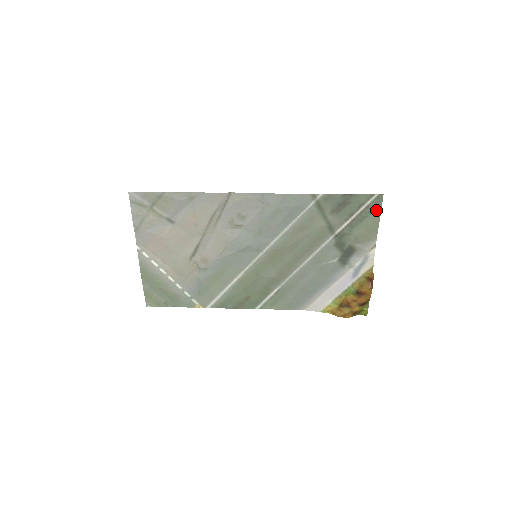
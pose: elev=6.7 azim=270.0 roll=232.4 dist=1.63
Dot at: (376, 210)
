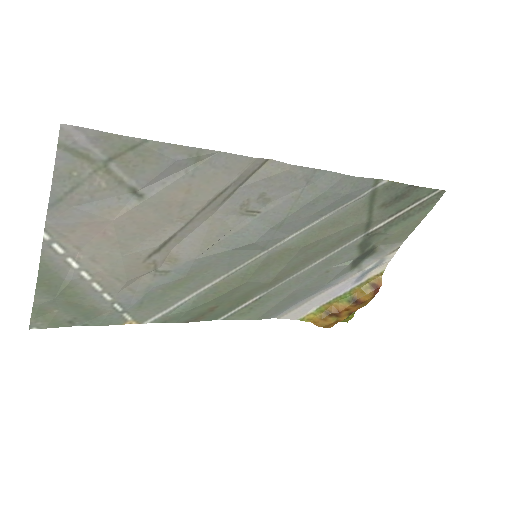
Dot at: (427, 208)
